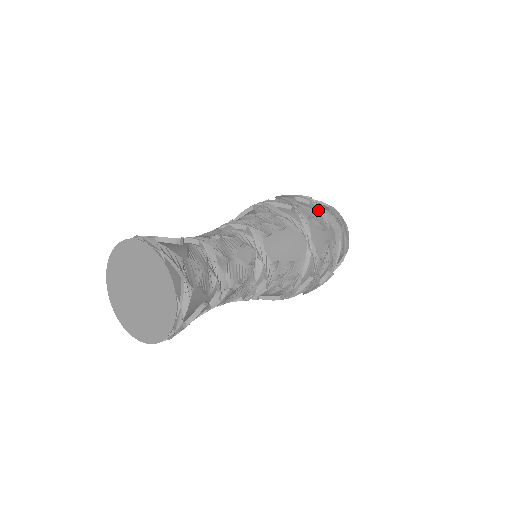
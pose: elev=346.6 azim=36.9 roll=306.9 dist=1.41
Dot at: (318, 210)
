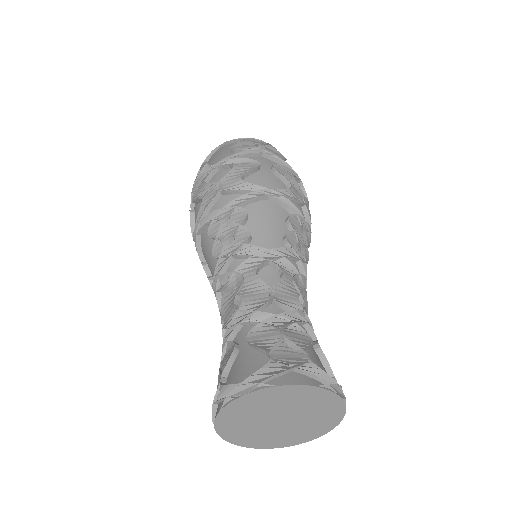
Dot at: (232, 164)
